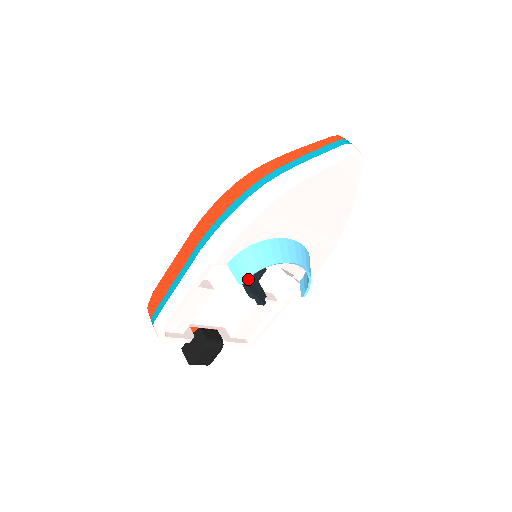
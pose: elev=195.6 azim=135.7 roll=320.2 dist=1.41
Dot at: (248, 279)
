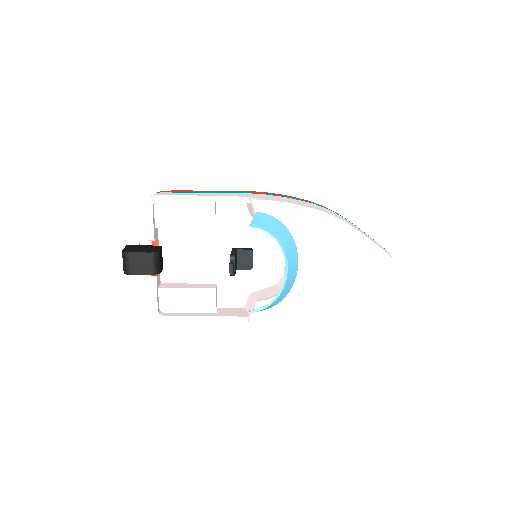
Dot at: (237, 256)
